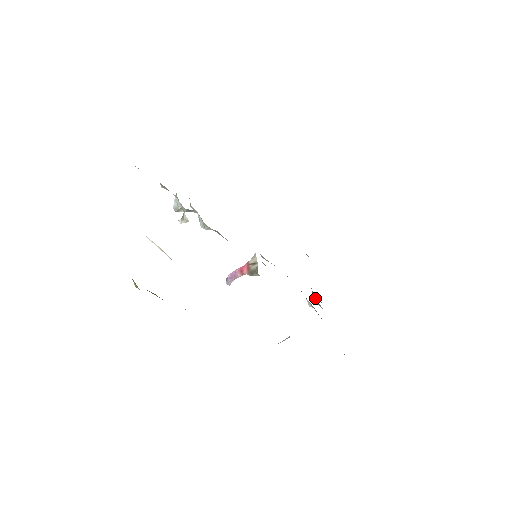
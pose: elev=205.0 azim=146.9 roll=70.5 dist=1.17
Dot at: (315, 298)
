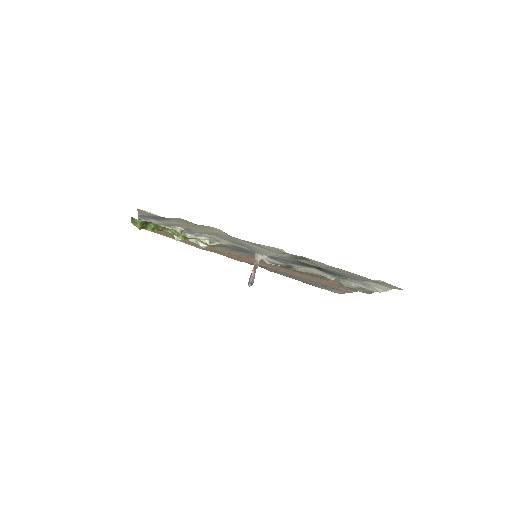
Dot at: (343, 283)
